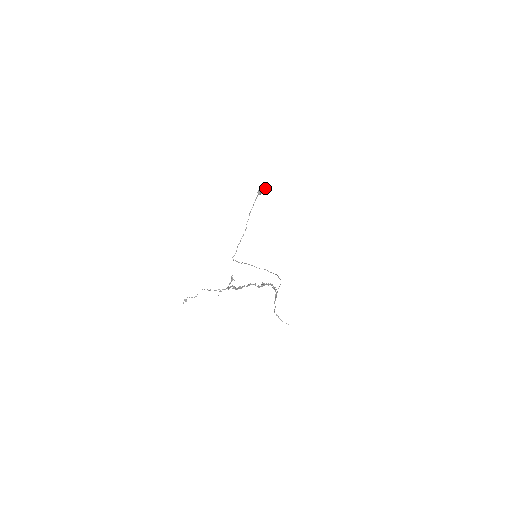
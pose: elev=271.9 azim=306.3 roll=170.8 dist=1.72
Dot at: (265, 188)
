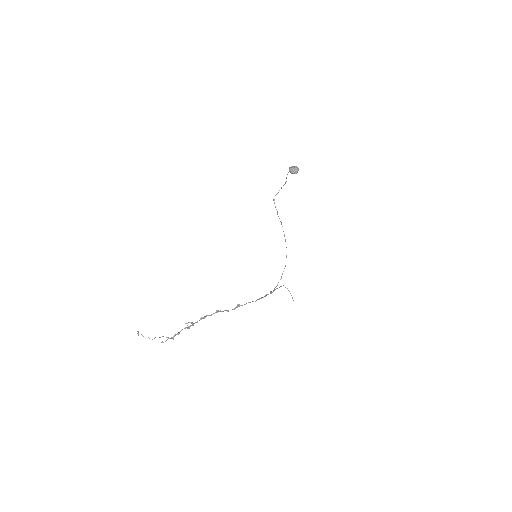
Dot at: (295, 172)
